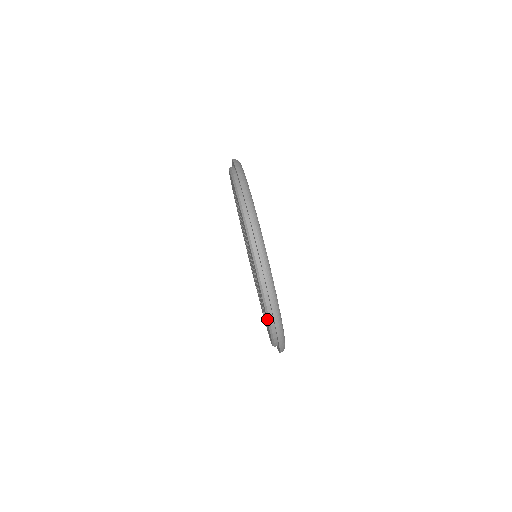
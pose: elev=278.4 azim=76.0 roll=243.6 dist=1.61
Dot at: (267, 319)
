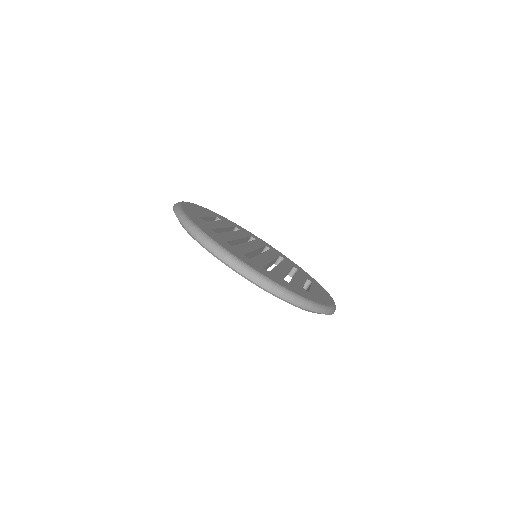
Dot at: occluded
